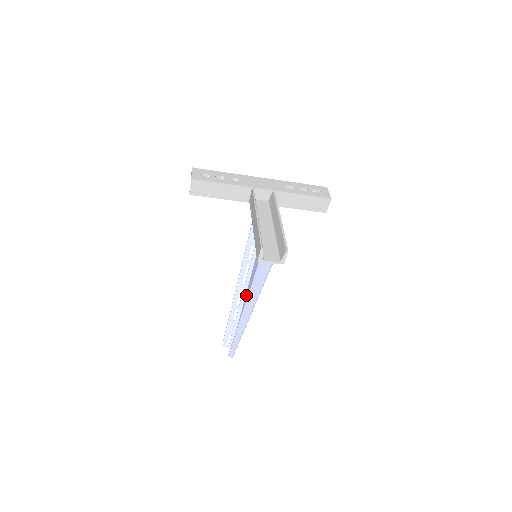
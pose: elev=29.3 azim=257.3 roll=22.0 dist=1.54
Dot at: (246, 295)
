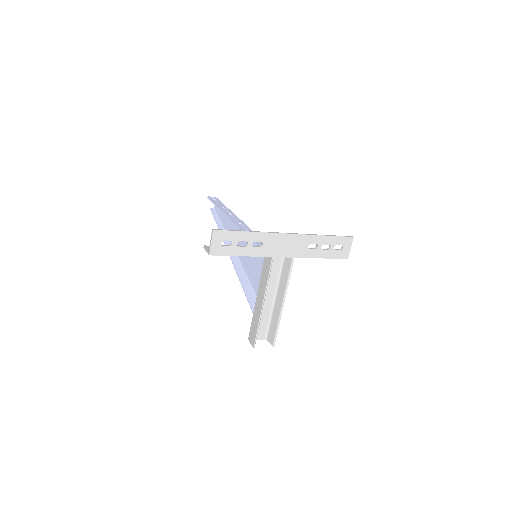
Dot at: occluded
